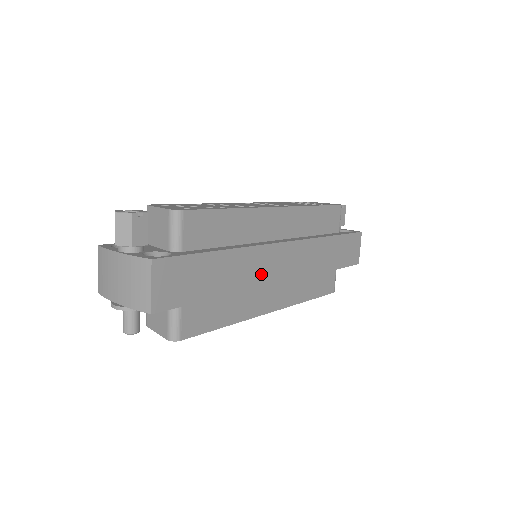
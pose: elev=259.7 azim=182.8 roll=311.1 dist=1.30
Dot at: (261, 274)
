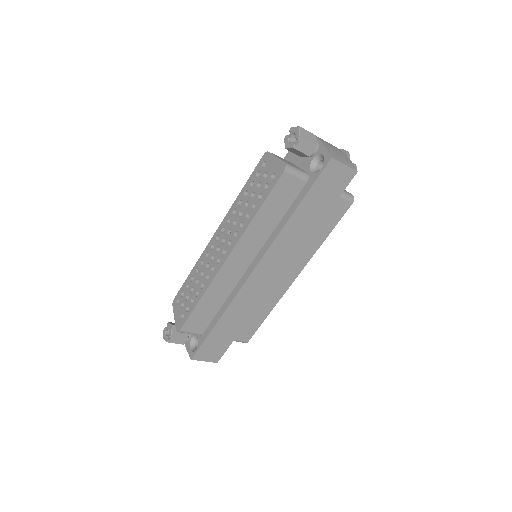
Dot at: (257, 296)
